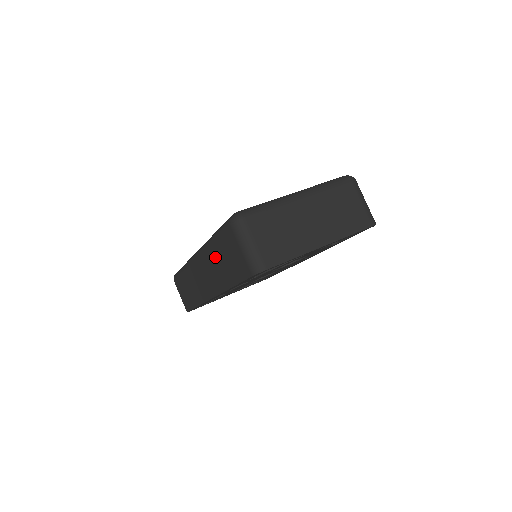
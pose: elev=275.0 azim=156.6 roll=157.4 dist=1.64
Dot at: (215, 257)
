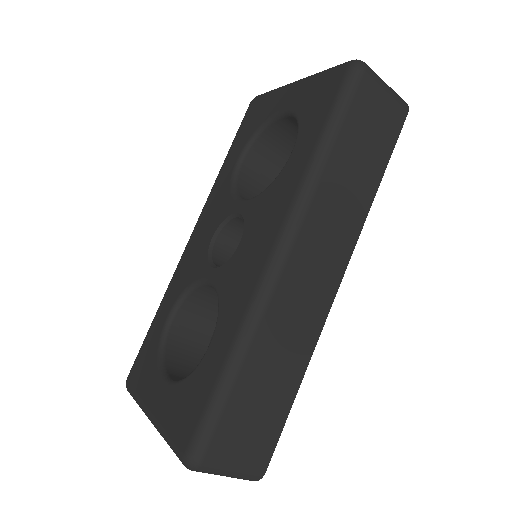
Dot at: occluded
